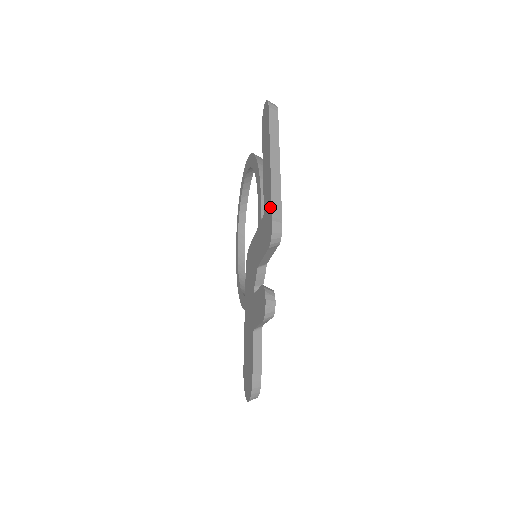
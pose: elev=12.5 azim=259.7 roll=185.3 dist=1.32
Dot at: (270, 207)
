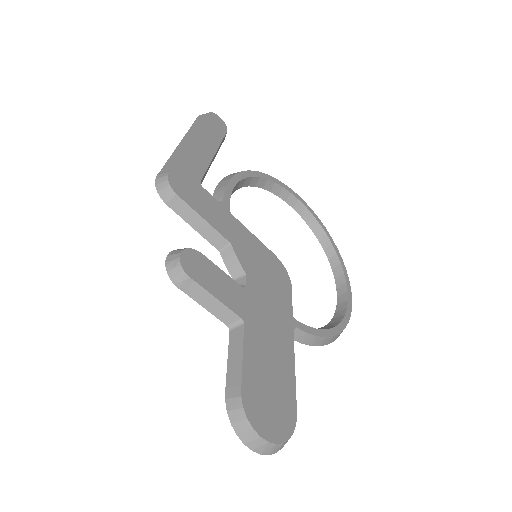
Dot at: occluded
